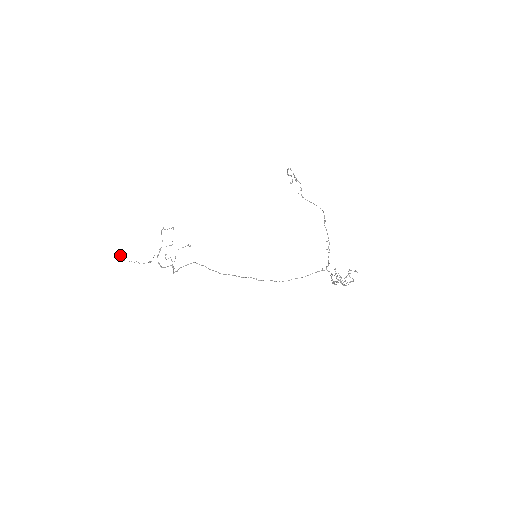
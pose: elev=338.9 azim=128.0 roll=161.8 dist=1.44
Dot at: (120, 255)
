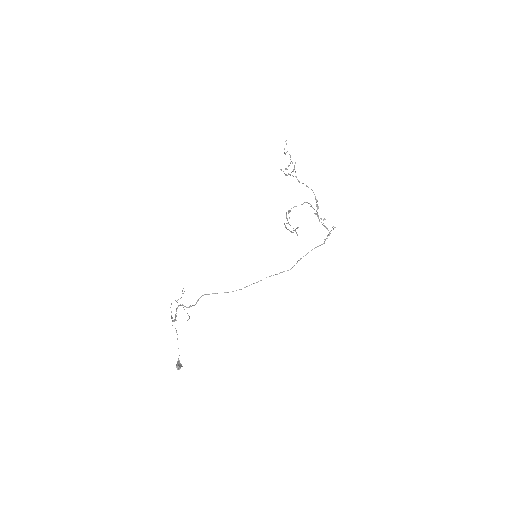
Dot at: (180, 368)
